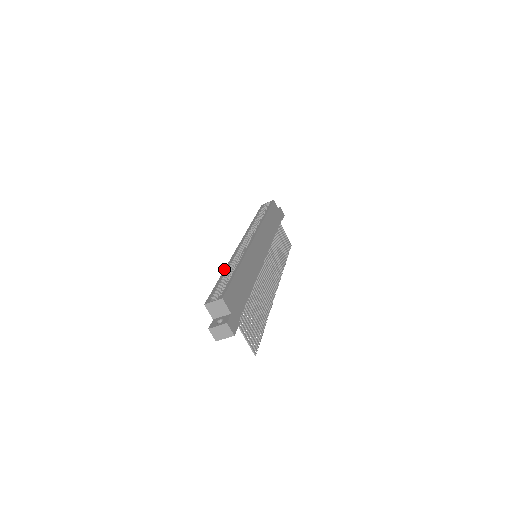
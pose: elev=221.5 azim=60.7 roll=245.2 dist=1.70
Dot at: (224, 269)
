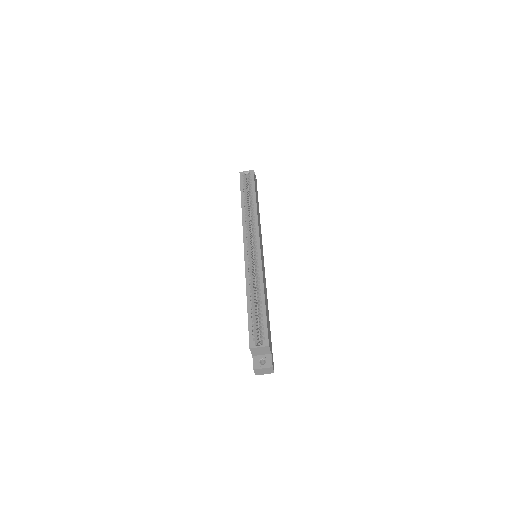
Dot at: (246, 291)
